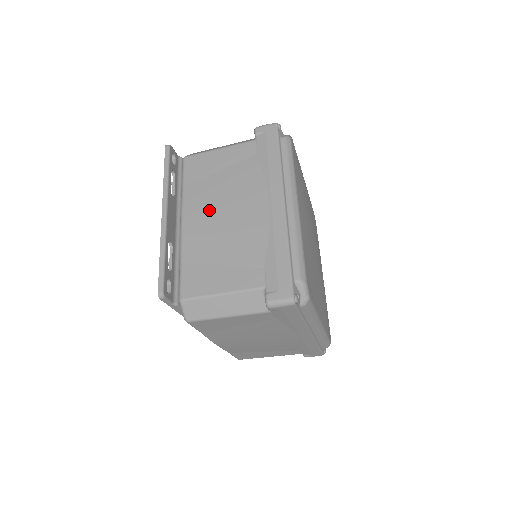
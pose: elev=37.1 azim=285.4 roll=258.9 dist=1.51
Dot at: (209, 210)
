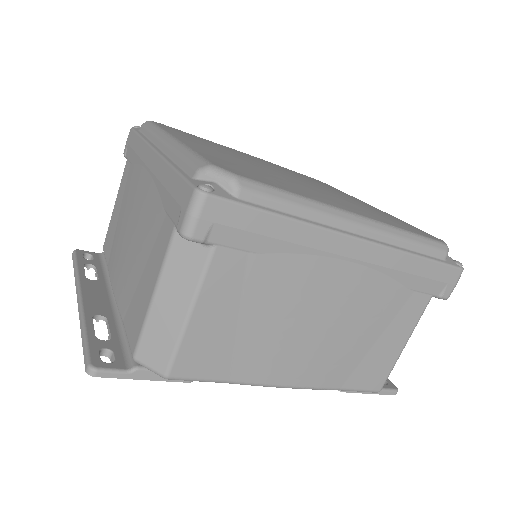
Dot at: (121, 250)
